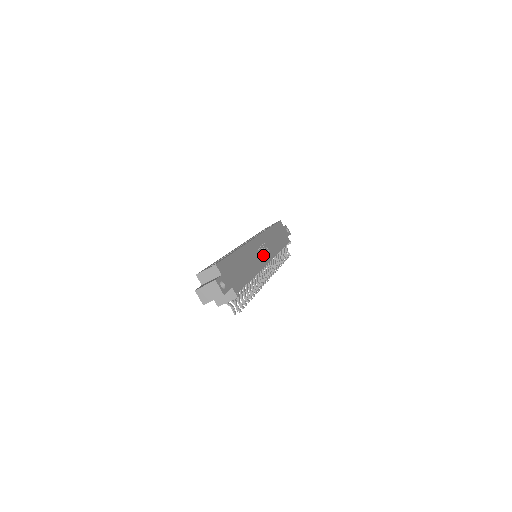
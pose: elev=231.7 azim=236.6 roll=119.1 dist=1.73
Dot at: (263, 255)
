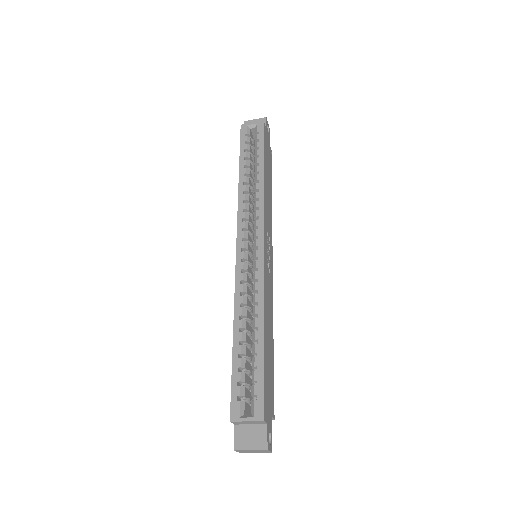
Dot at: (270, 264)
